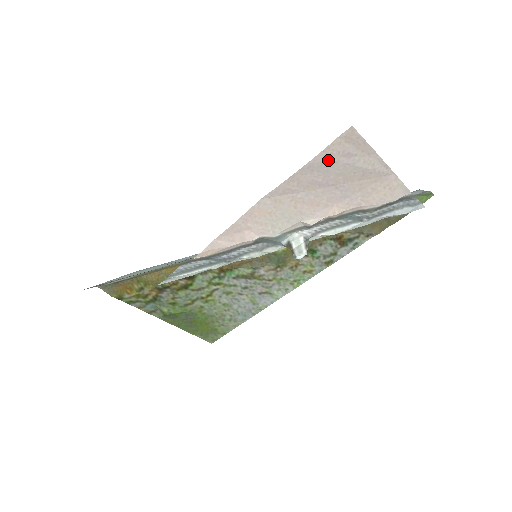
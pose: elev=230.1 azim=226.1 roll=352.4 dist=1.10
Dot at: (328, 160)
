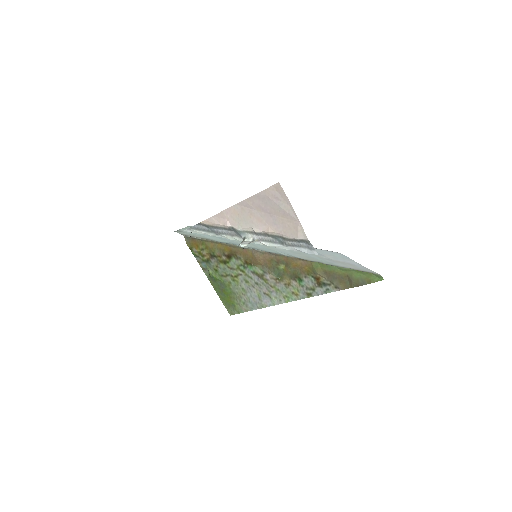
Dot at: (267, 196)
